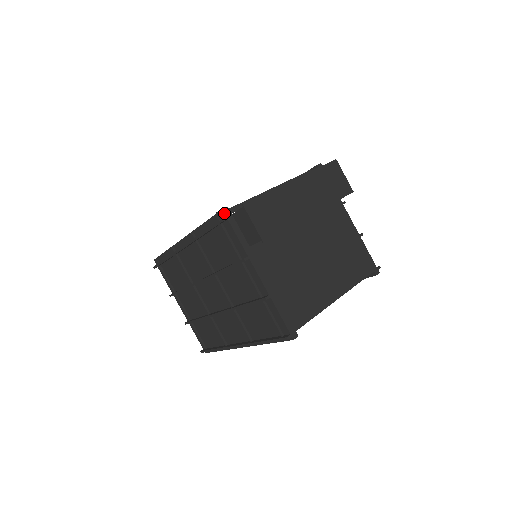
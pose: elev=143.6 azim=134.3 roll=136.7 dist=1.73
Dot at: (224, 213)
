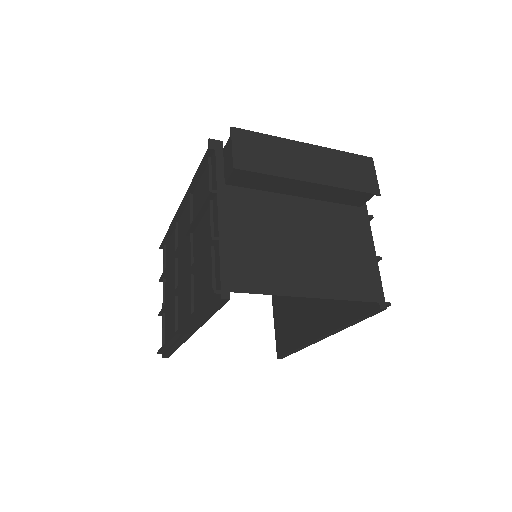
Dot at: (215, 143)
